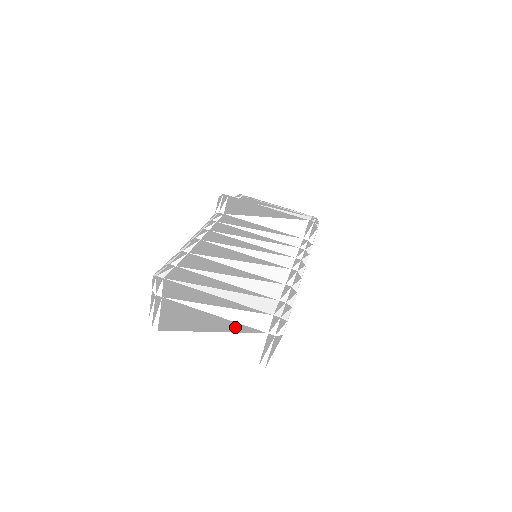
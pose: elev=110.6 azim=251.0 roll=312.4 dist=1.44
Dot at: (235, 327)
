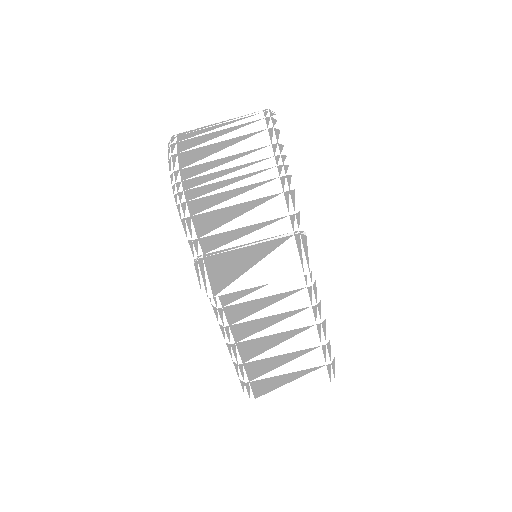
Dot at: occluded
